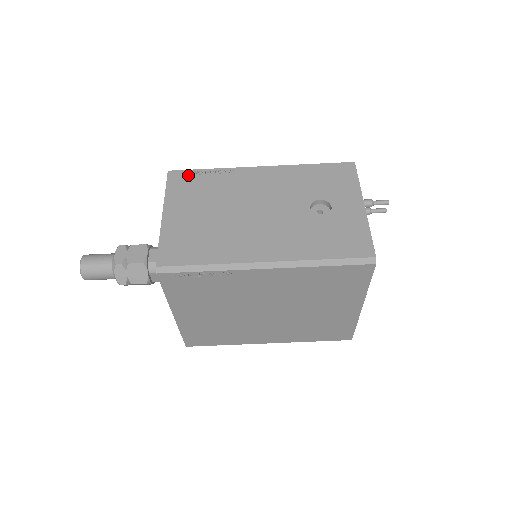
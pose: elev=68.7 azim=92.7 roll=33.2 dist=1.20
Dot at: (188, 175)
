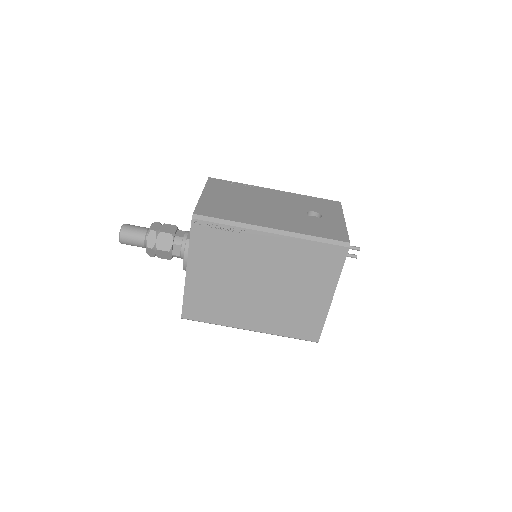
Dot at: (223, 182)
